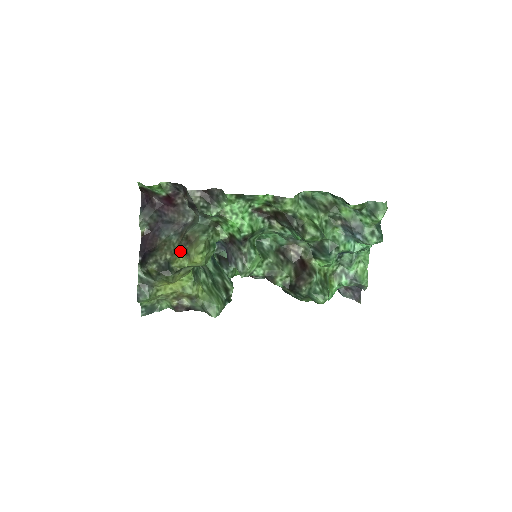
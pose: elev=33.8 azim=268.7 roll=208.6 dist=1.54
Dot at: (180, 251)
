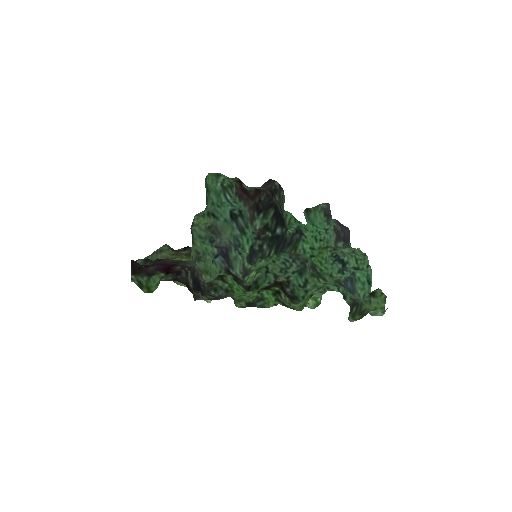
Dot at: occluded
